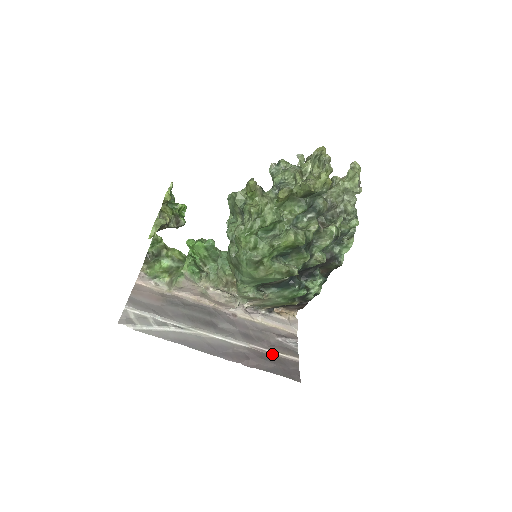
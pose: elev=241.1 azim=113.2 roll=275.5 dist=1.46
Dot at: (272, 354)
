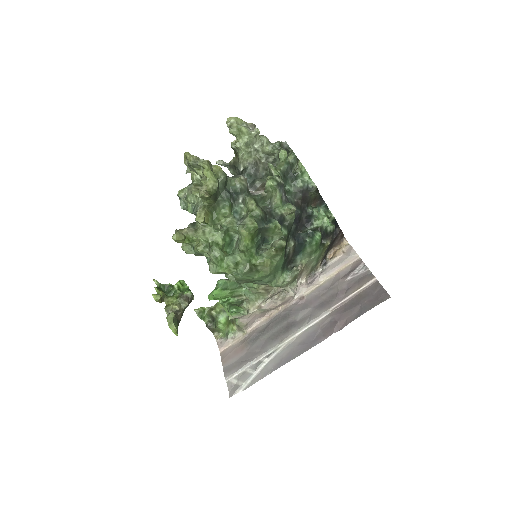
Dot at: (352, 298)
